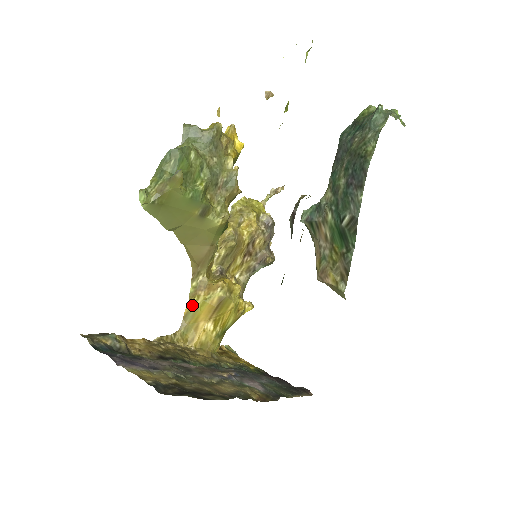
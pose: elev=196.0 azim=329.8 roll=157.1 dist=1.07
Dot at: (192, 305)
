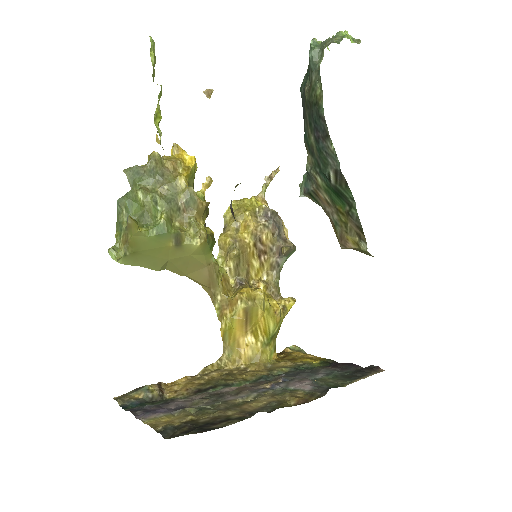
Dot at: (224, 326)
